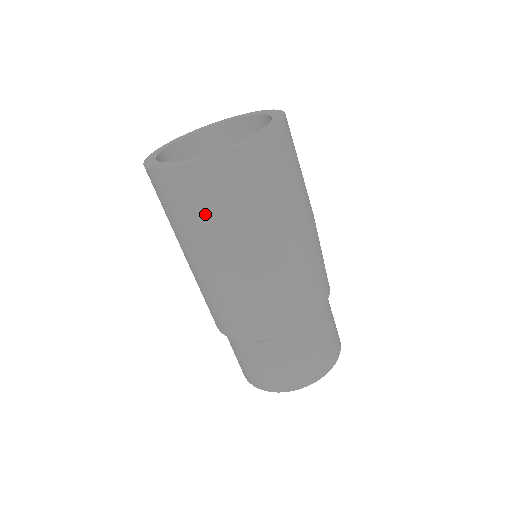
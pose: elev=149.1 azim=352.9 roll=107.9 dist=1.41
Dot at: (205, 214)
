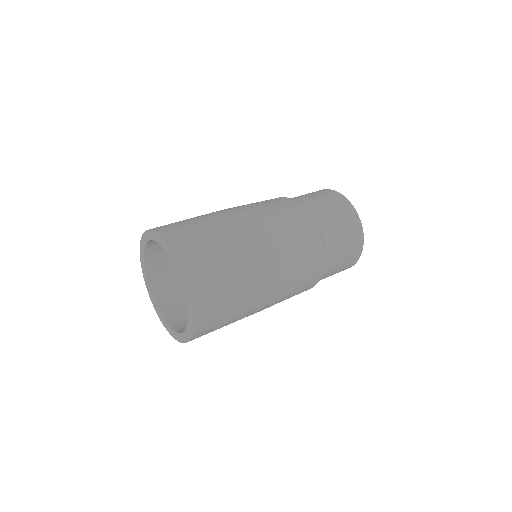
Dot at: (227, 321)
